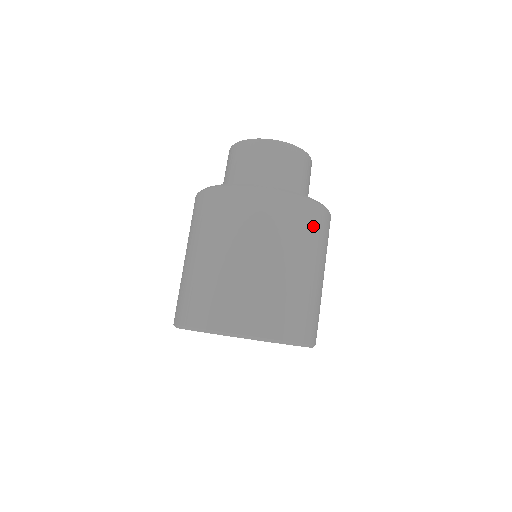
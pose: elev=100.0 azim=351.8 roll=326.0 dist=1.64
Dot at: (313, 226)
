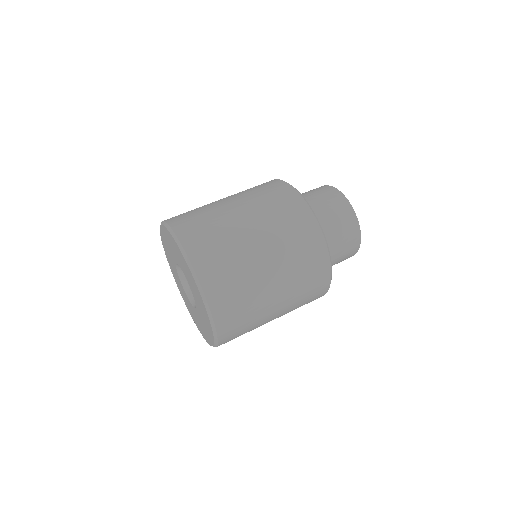
Dot at: (273, 194)
